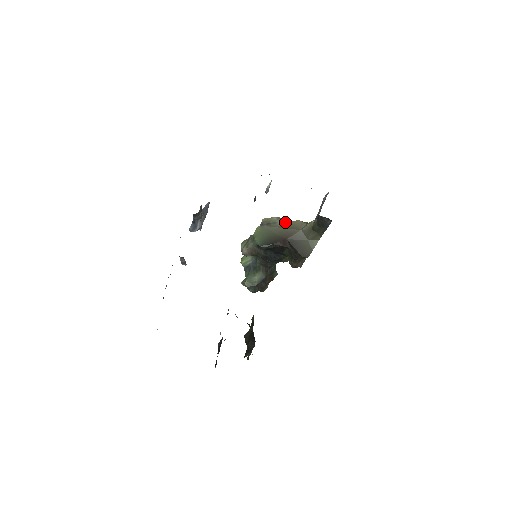
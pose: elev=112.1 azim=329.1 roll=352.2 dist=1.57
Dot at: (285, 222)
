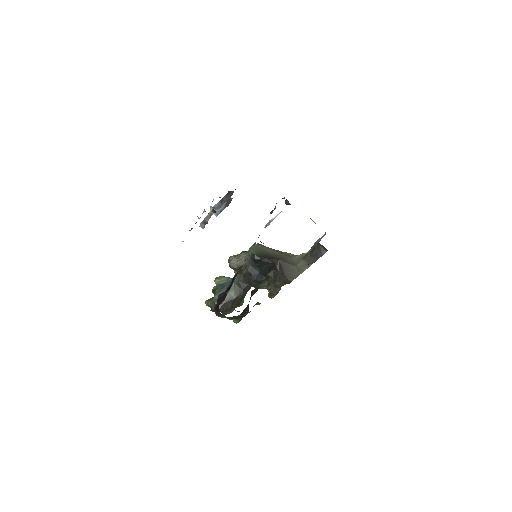
Dot at: (278, 250)
